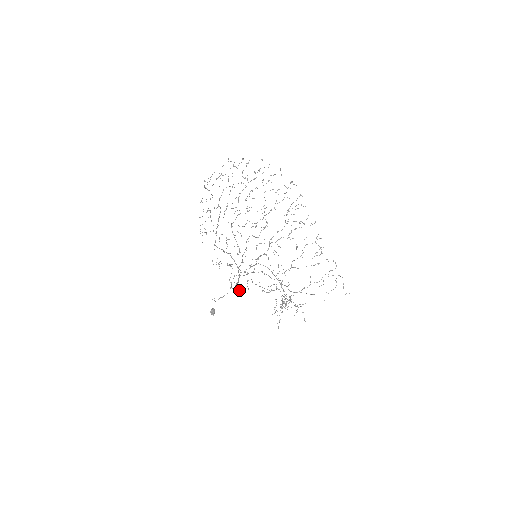
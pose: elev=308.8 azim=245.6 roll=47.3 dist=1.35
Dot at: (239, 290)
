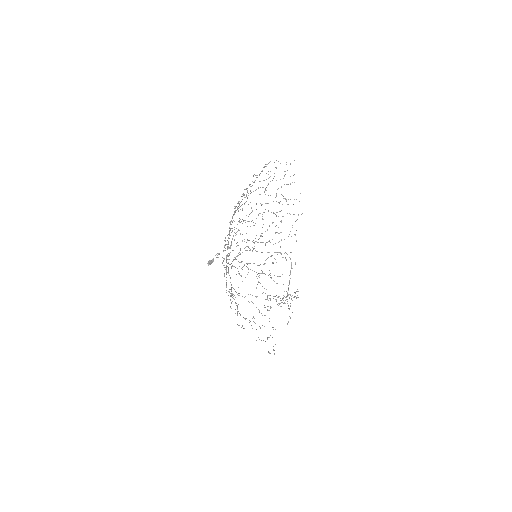
Dot at: (225, 269)
